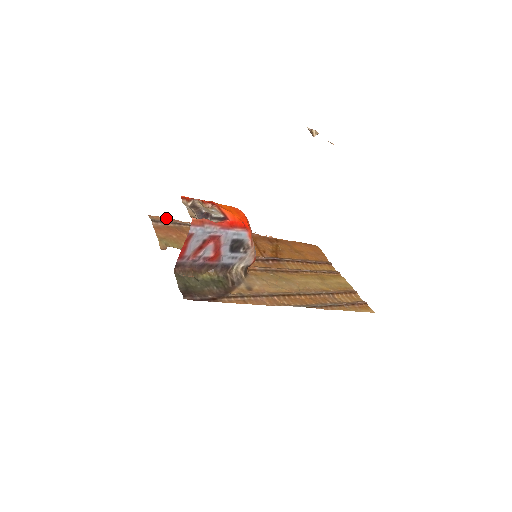
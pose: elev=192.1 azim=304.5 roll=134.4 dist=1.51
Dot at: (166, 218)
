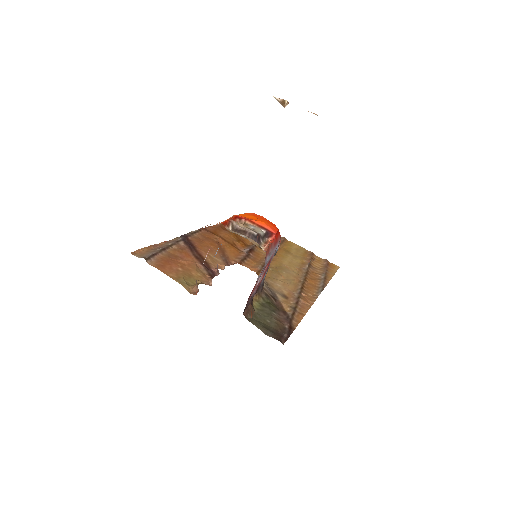
Dot at: (146, 248)
